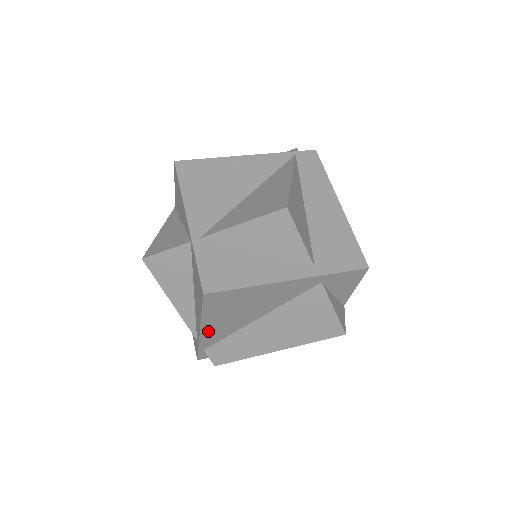
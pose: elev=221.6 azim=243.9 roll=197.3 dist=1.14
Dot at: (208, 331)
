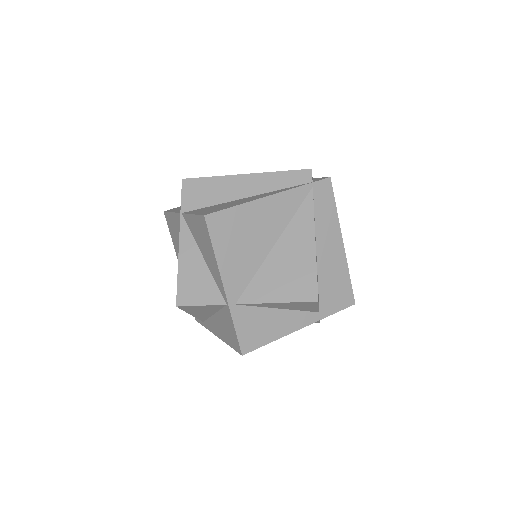
Dot at: occluded
